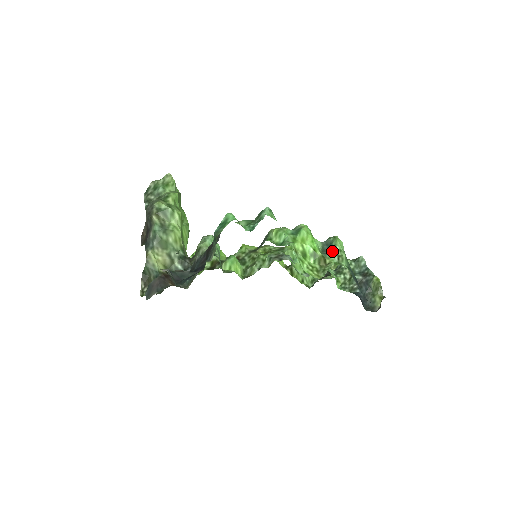
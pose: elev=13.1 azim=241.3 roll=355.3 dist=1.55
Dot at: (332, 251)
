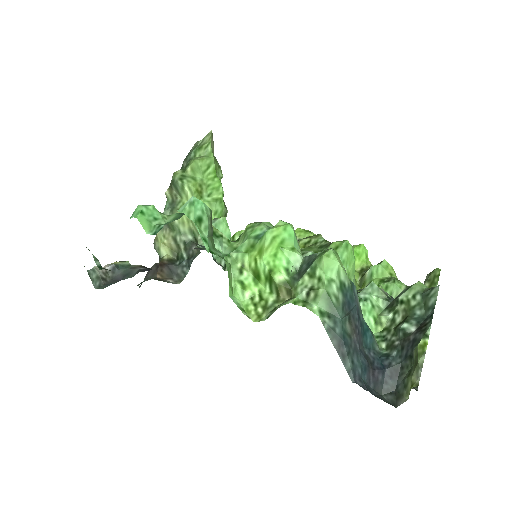
Dot at: (306, 277)
